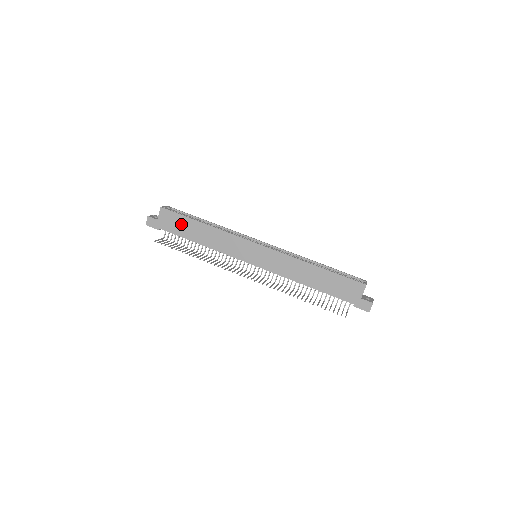
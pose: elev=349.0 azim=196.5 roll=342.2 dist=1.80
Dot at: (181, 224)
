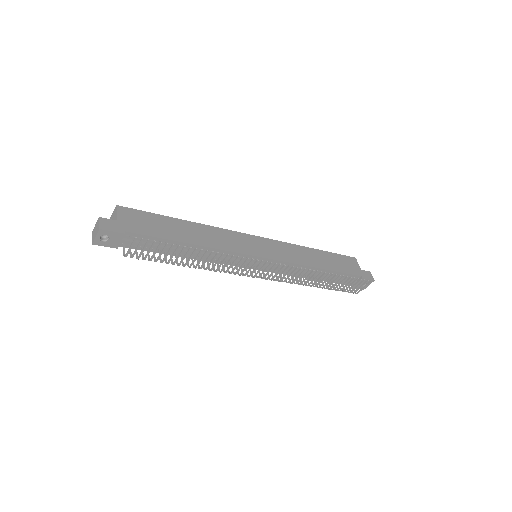
Dot at: (157, 223)
